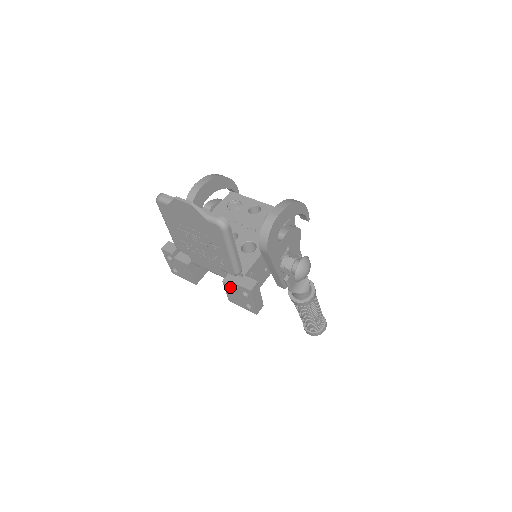
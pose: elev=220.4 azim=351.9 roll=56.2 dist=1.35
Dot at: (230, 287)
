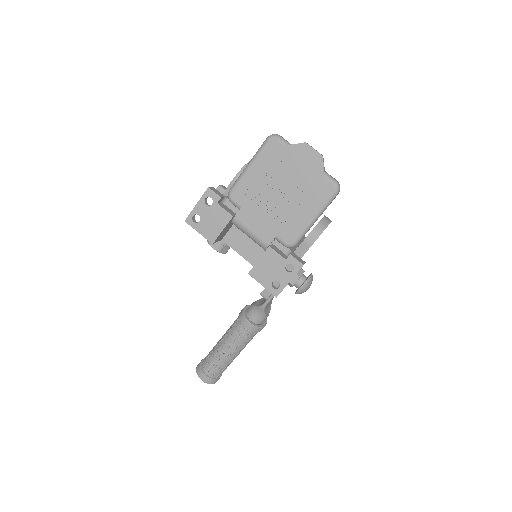
Dot at: (274, 256)
